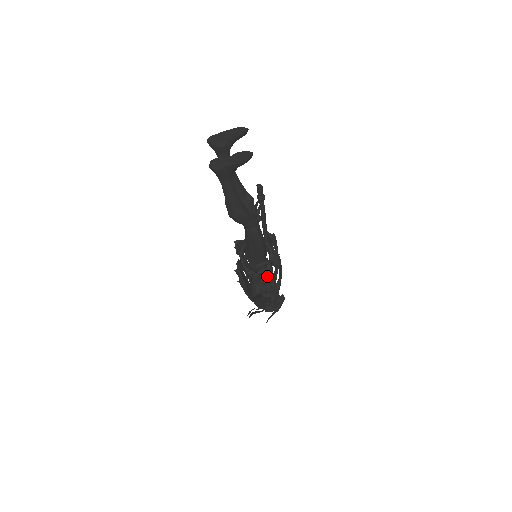
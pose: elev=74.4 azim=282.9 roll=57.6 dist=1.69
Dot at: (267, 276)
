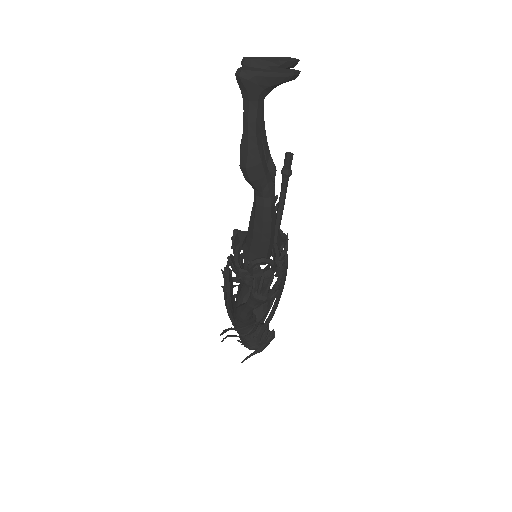
Dot at: (263, 284)
